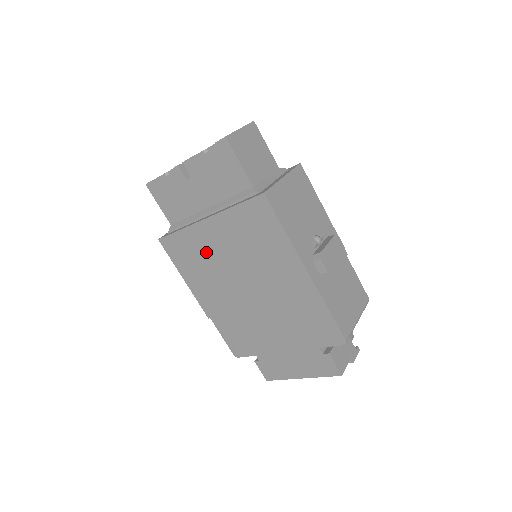
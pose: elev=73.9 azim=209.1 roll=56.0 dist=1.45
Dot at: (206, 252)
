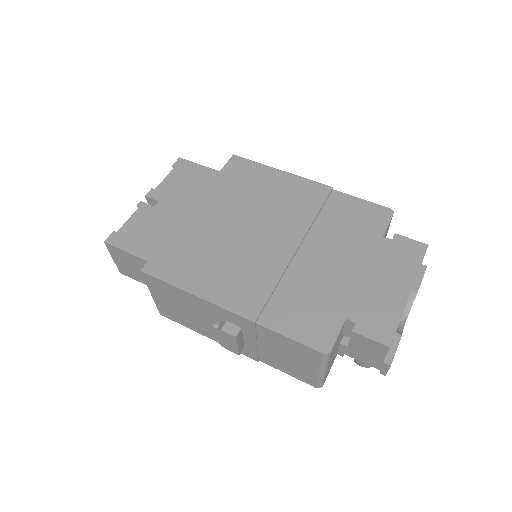
Dot at: (208, 237)
